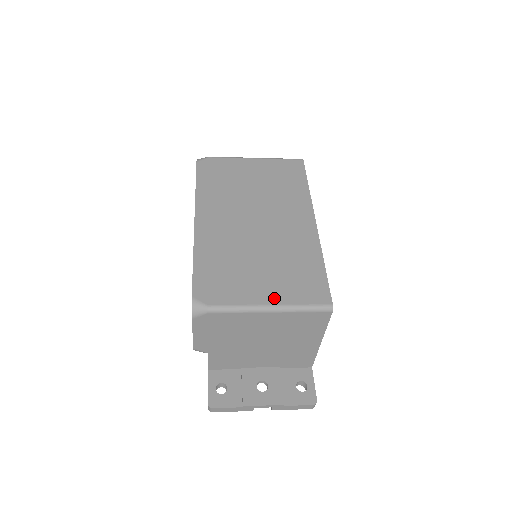
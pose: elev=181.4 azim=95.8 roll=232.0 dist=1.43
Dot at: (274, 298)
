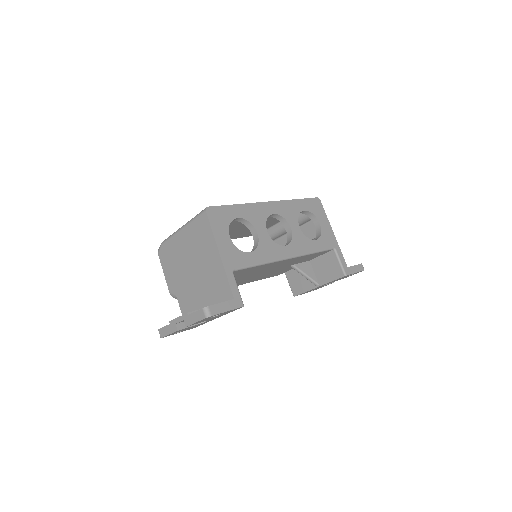
Dot at: occluded
